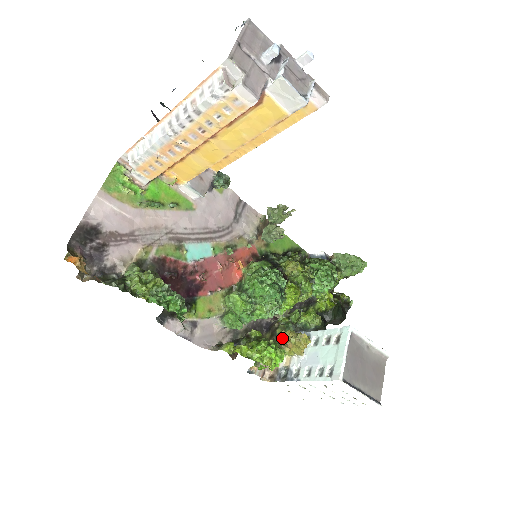
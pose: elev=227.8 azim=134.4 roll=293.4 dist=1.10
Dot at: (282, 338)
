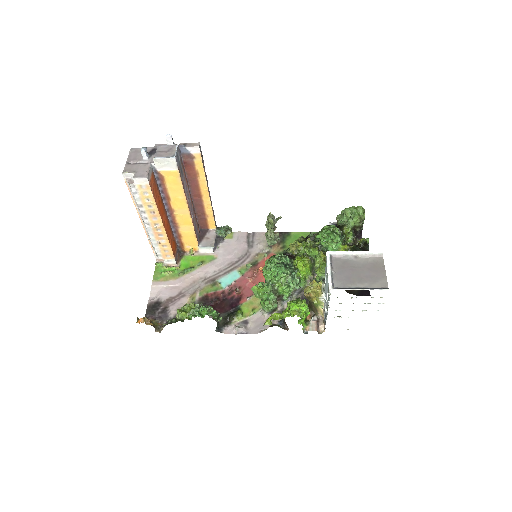
Dot at: (304, 294)
